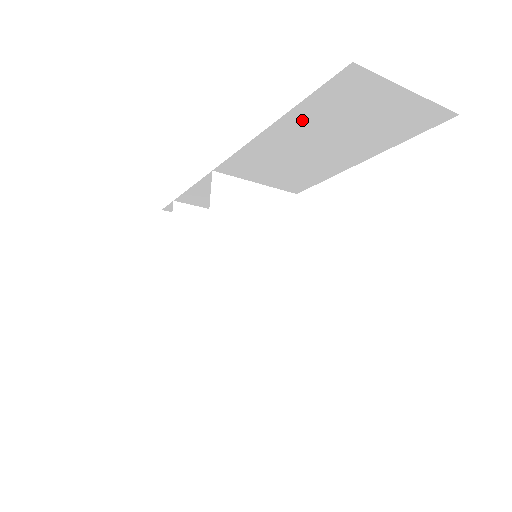
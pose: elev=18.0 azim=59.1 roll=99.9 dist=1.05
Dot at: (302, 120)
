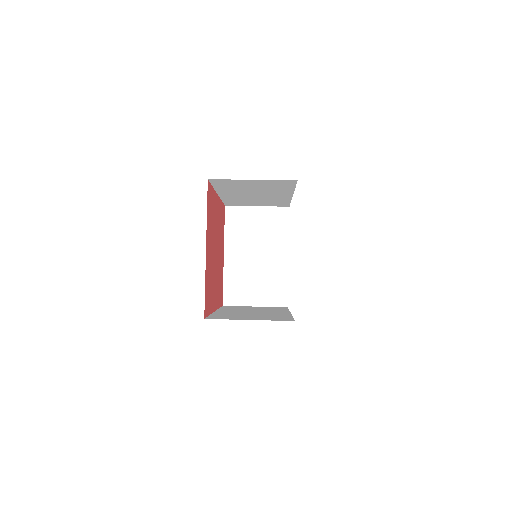
Dot at: (227, 191)
